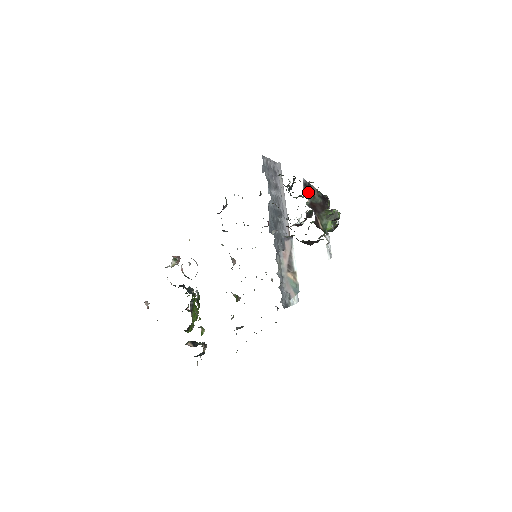
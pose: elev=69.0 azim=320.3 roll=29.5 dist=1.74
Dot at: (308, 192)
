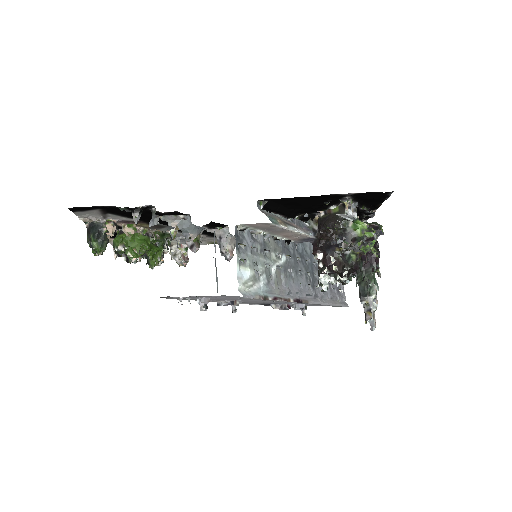
Dot at: occluded
